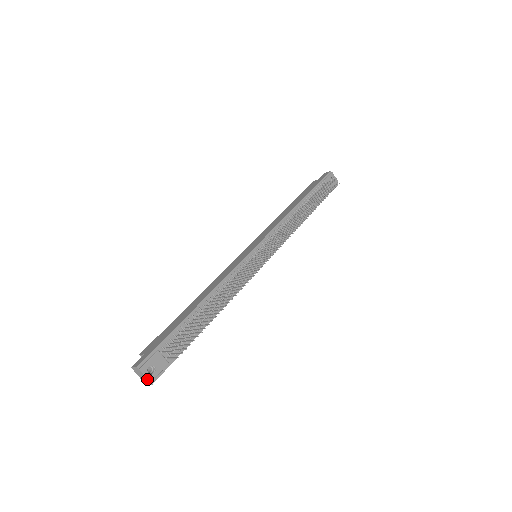
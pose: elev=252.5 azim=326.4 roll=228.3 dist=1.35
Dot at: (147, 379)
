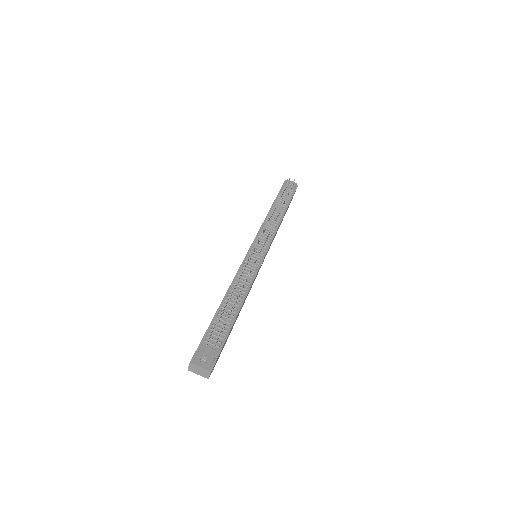
Dot at: (203, 368)
